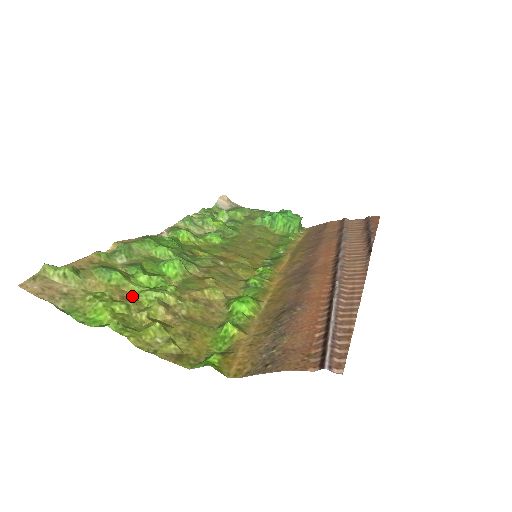
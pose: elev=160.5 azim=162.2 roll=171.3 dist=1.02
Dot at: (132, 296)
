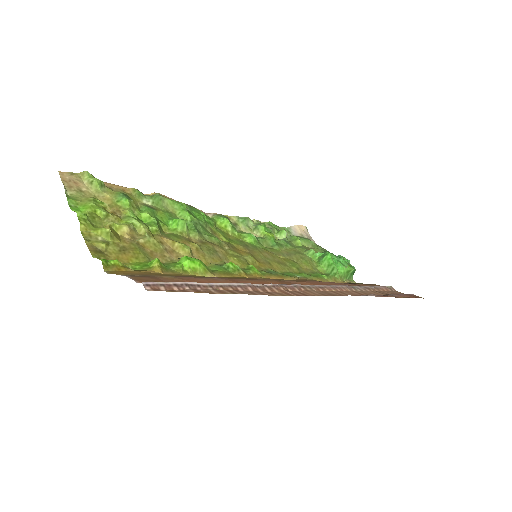
Dot at: (122, 216)
